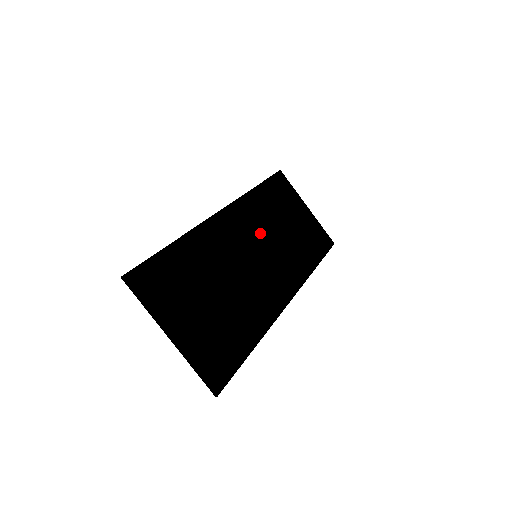
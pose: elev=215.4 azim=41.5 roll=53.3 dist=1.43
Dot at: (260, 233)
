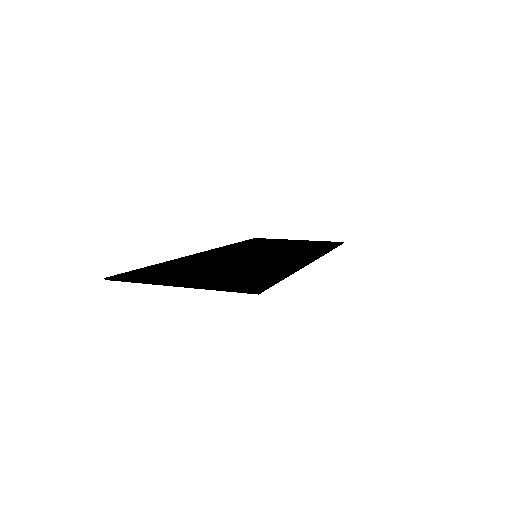
Dot at: (253, 251)
